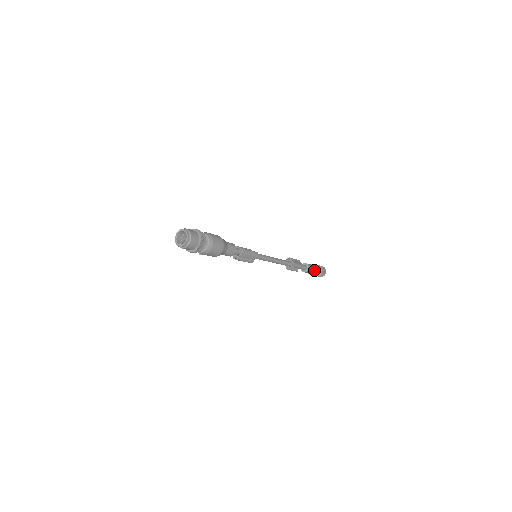
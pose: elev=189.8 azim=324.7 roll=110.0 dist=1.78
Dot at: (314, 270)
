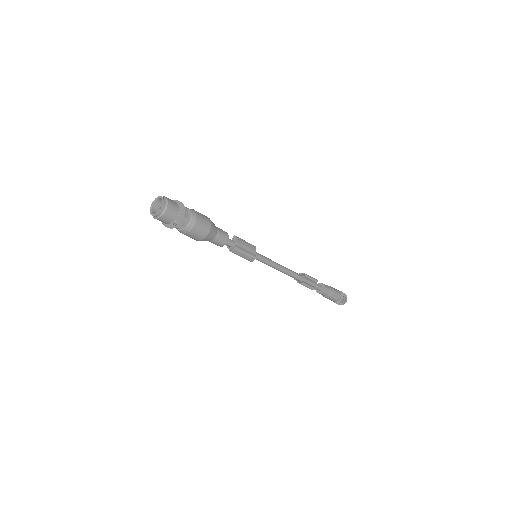
Dot at: (331, 288)
